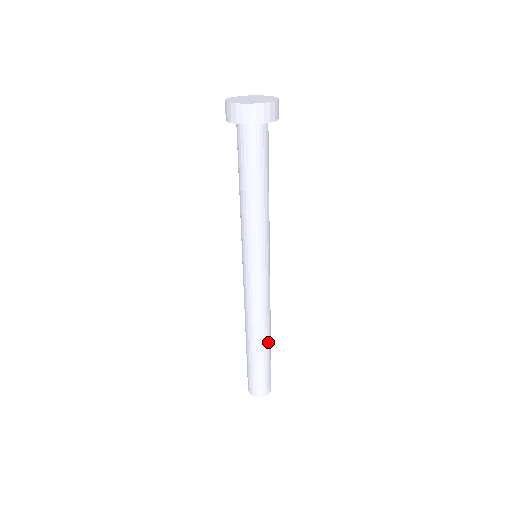
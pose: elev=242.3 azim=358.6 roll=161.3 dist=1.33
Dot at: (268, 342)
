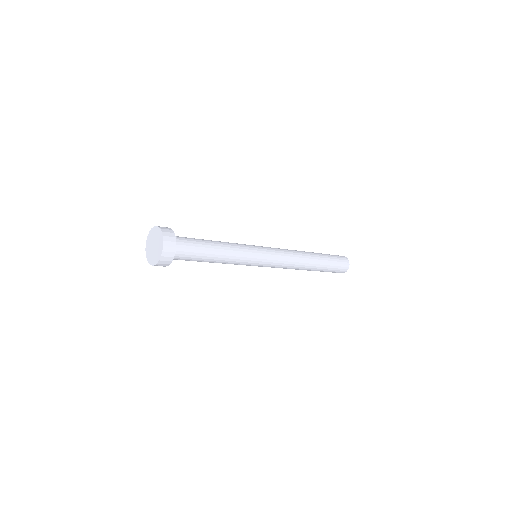
Dot at: (315, 258)
